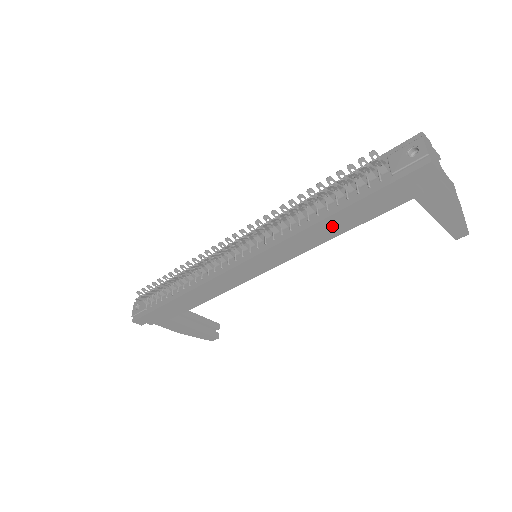
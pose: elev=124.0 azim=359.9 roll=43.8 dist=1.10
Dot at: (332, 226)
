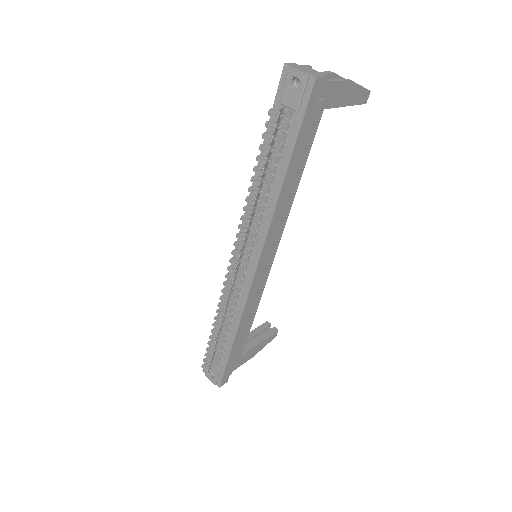
Dot at: (290, 184)
